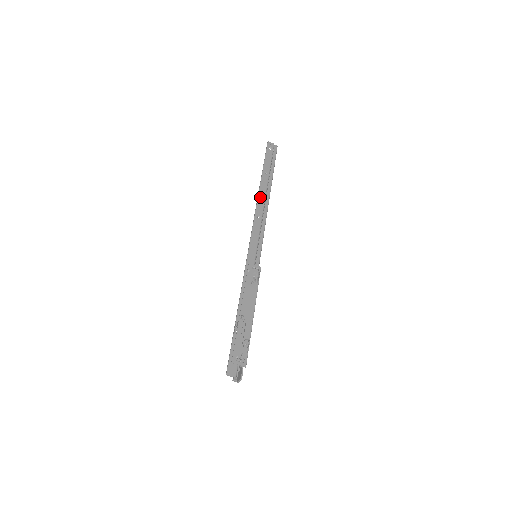
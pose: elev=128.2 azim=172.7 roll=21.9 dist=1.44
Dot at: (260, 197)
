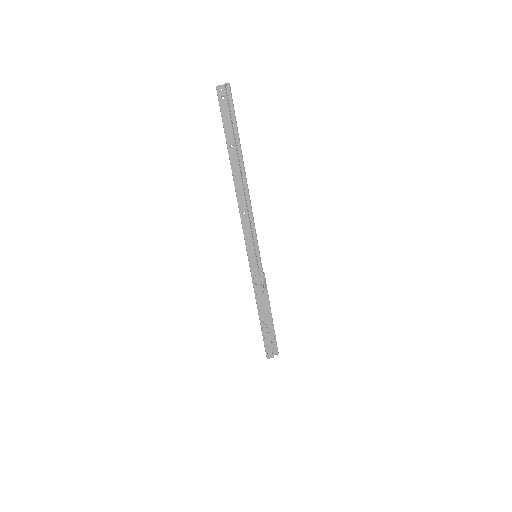
Dot at: (237, 187)
